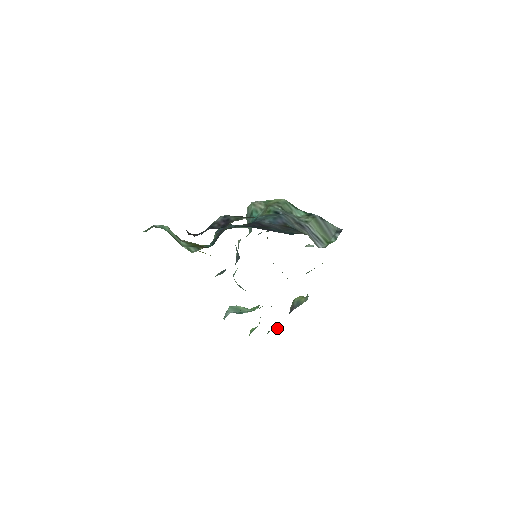
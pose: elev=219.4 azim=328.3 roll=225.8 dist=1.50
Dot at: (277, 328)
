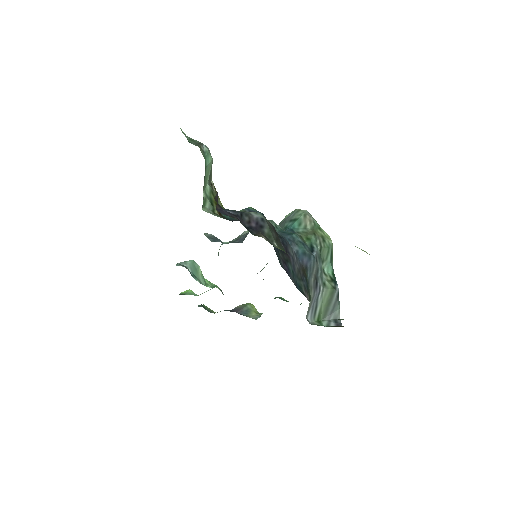
Dot at: (210, 309)
